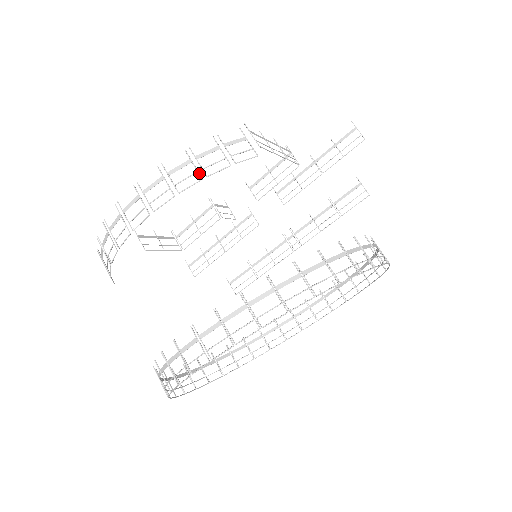
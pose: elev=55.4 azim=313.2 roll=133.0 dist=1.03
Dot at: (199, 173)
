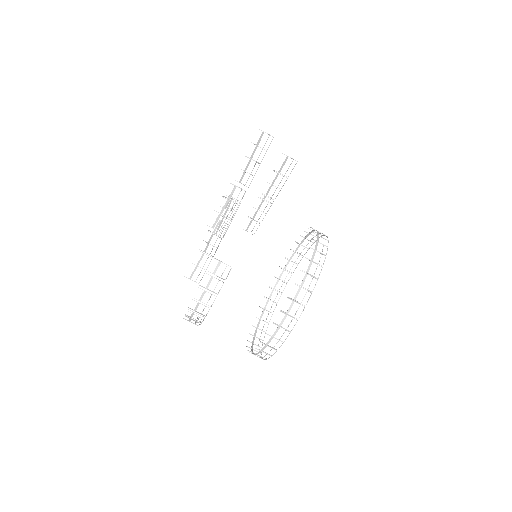
Dot at: occluded
